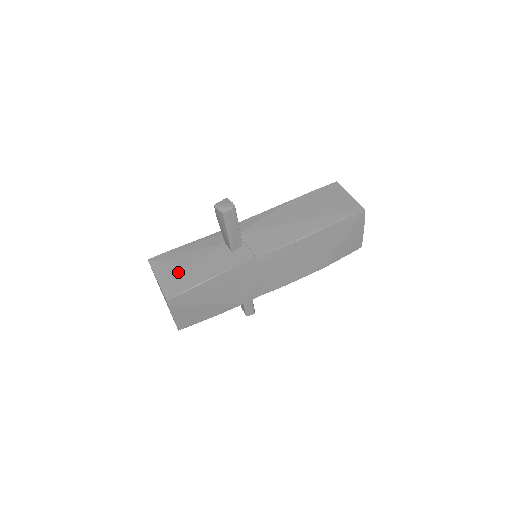
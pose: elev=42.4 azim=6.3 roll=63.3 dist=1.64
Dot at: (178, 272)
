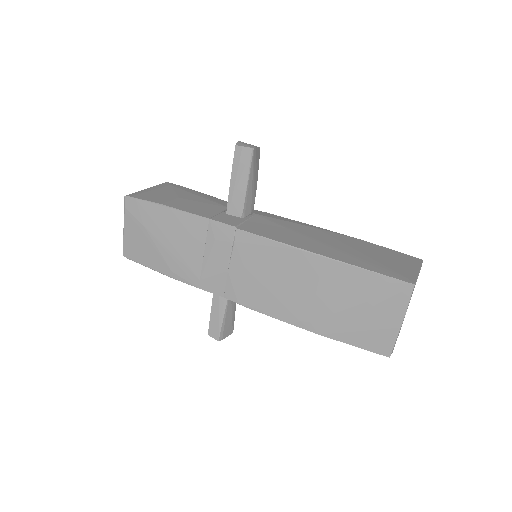
Dot at: (167, 194)
